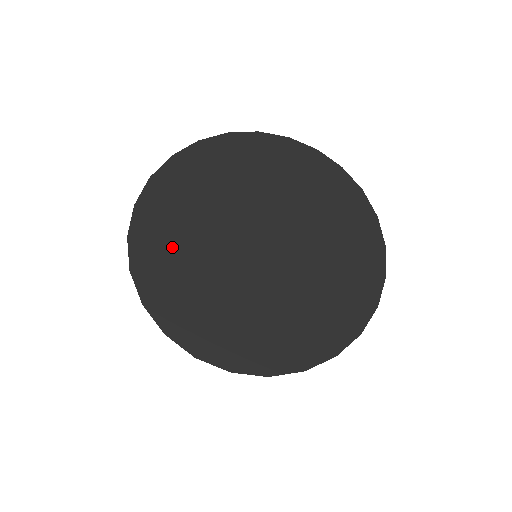
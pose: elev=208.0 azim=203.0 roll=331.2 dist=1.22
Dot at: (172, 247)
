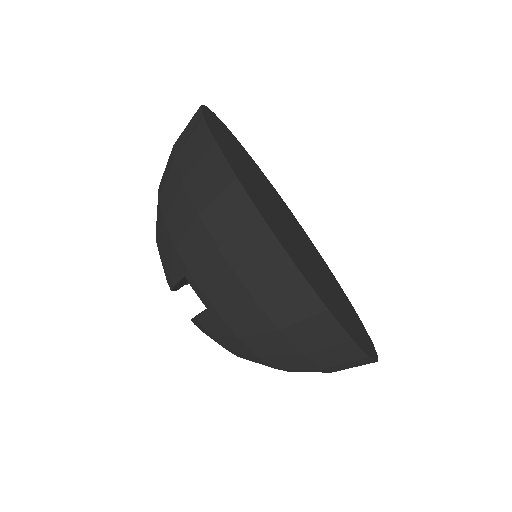
Dot at: (237, 148)
